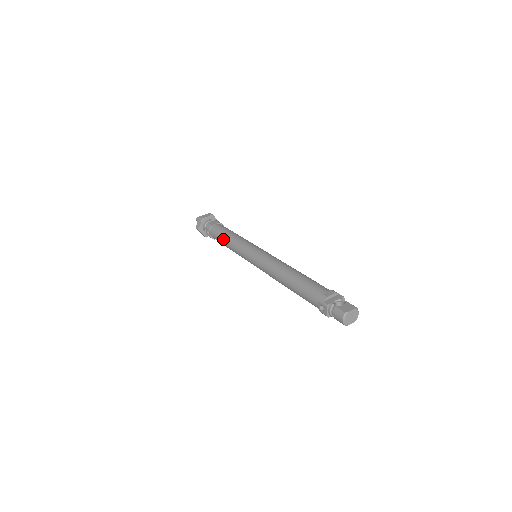
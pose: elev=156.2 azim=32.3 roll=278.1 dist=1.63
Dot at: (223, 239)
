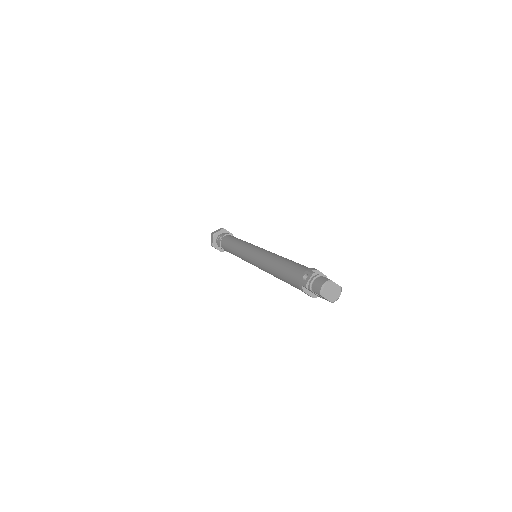
Dot at: (233, 240)
